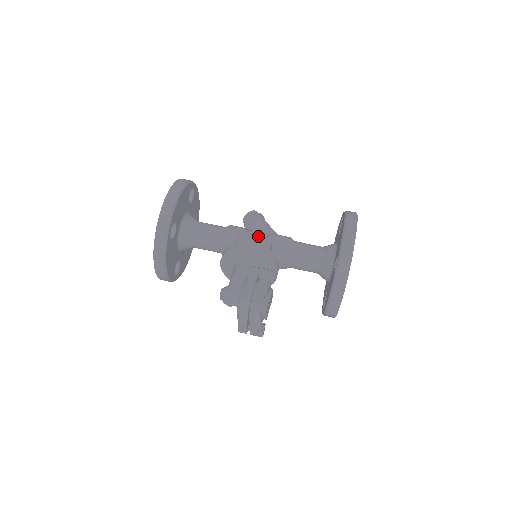
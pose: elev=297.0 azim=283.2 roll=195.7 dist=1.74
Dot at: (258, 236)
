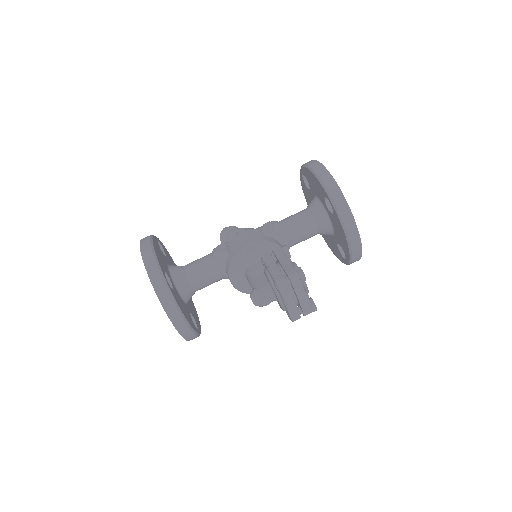
Dot at: (246, 232)
